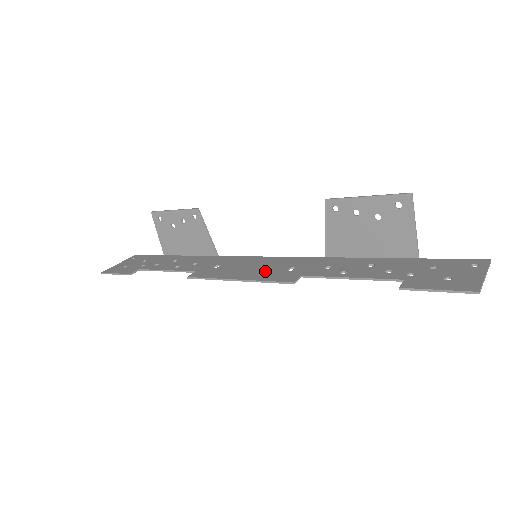
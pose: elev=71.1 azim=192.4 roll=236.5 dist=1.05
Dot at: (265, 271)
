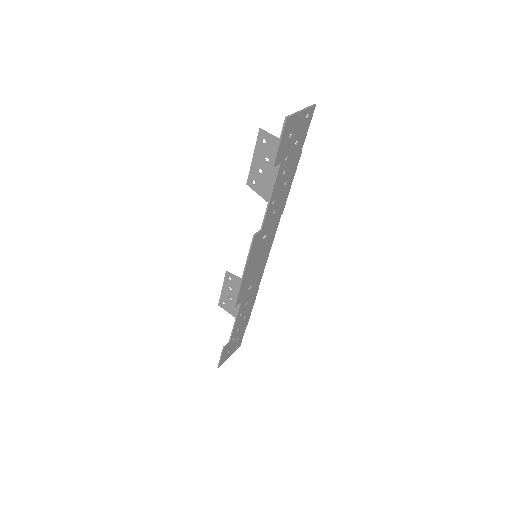
Dot at: (255, 254)
